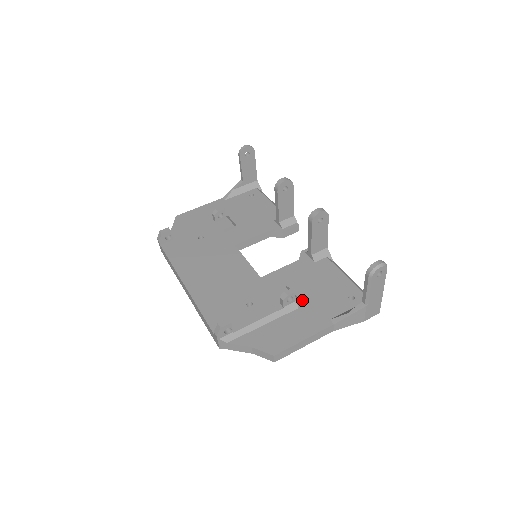
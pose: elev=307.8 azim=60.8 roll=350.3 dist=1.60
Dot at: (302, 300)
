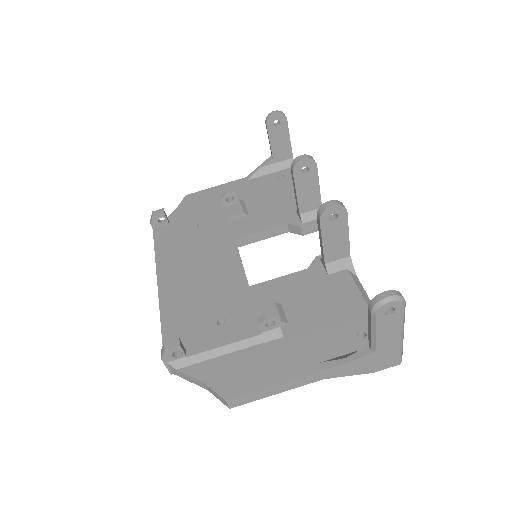
Dot at: (292, 326)
